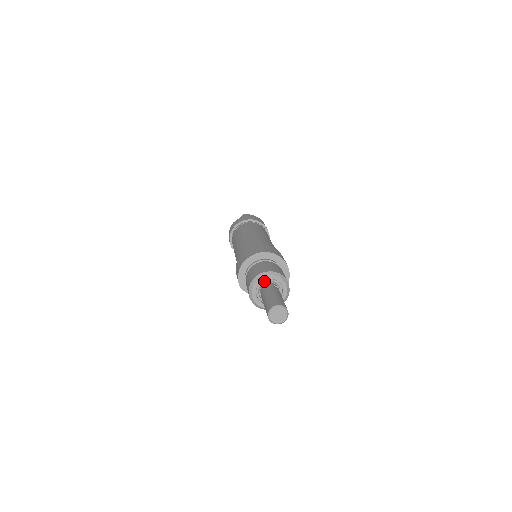
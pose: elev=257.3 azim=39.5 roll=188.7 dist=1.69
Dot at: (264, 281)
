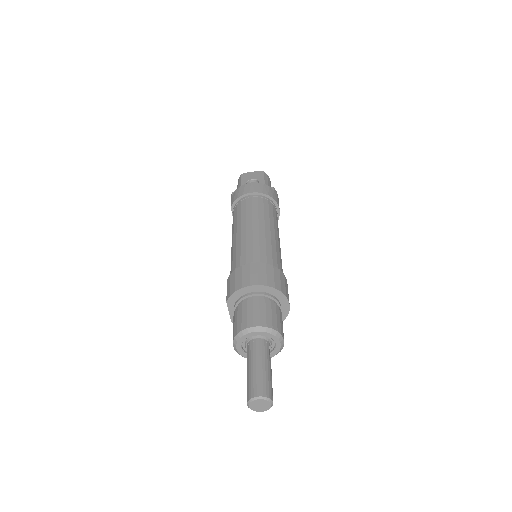
Dot at: (263, 335)
